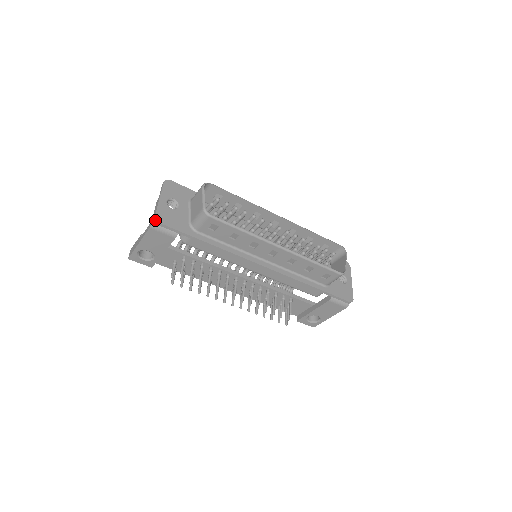
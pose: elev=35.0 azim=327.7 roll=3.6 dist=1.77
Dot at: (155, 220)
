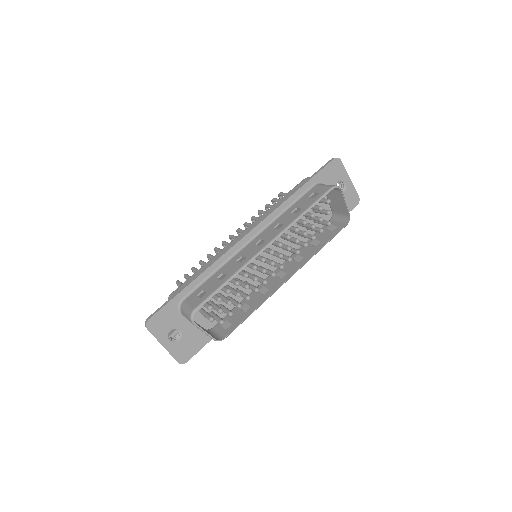
Dot at: (181, 363)
